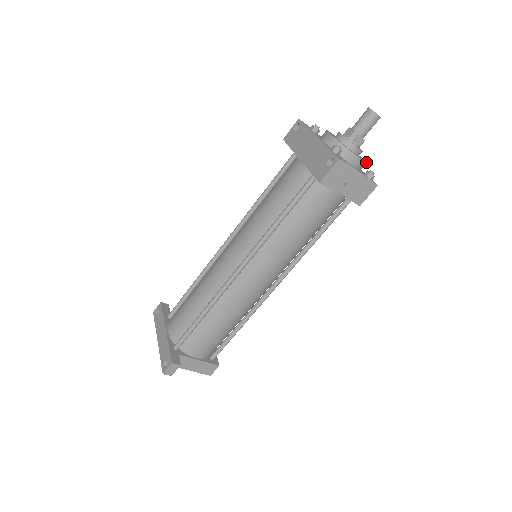
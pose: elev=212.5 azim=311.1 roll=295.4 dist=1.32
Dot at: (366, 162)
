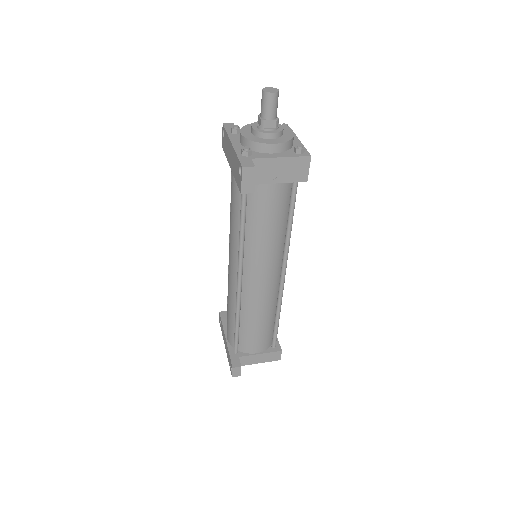
Dot at: (290, 139)
